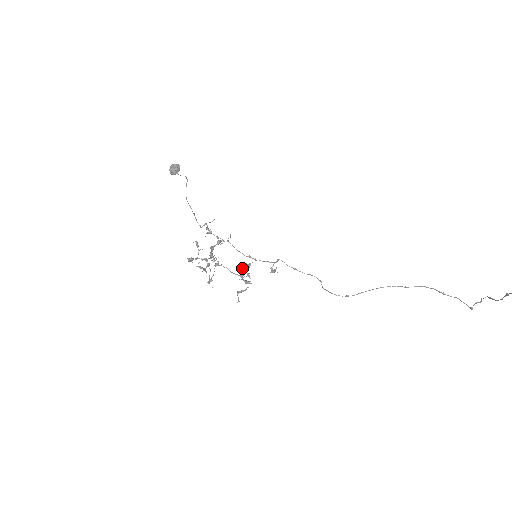
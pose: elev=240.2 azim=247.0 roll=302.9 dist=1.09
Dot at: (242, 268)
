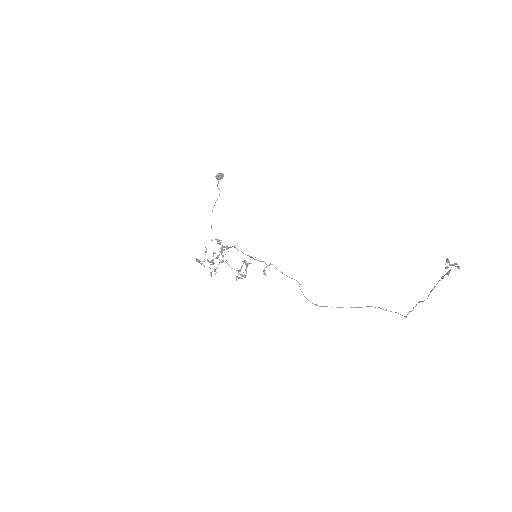
Dot at: (244, 260)
